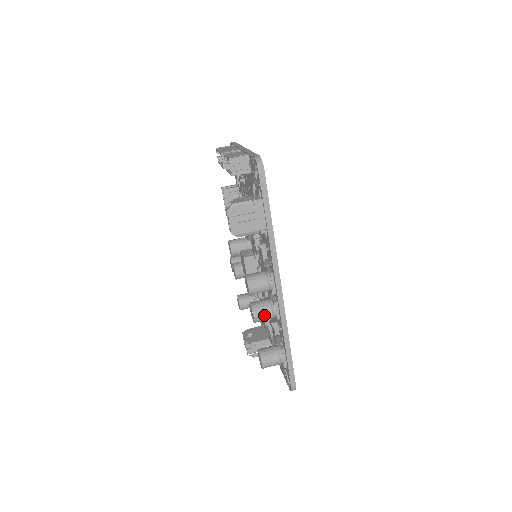
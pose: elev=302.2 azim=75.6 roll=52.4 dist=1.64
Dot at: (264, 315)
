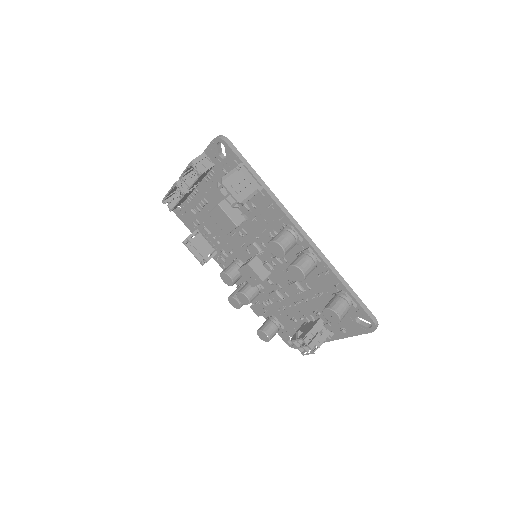
Dot at: (308, 265)
